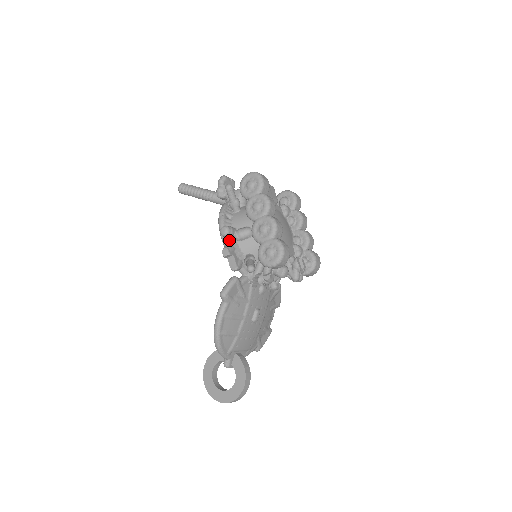
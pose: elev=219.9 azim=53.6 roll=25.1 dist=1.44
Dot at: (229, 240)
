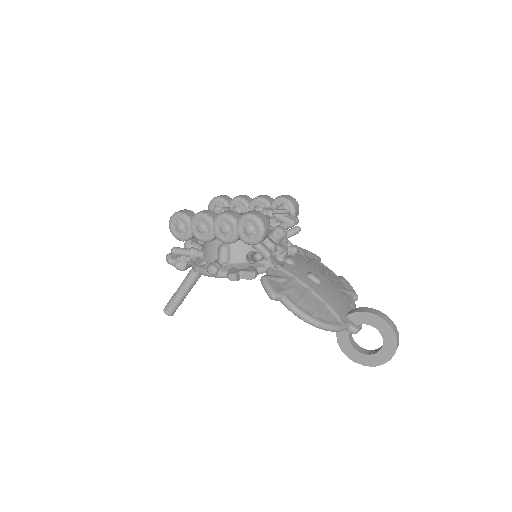
Dot at: (223, 270)
